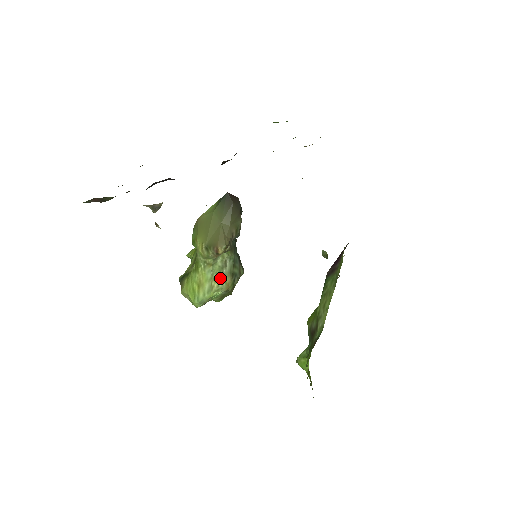
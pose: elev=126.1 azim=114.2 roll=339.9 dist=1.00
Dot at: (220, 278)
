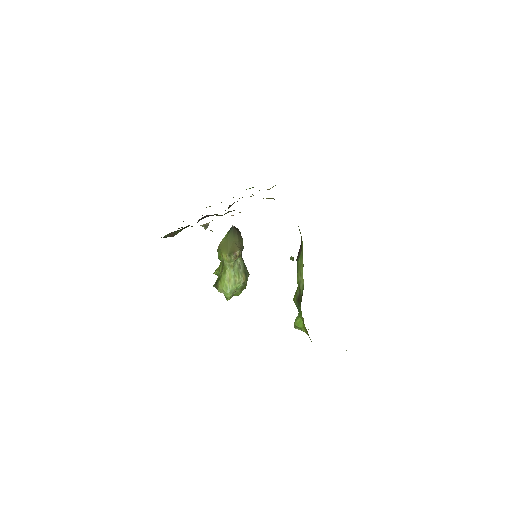
Dot at: (239, 275)
